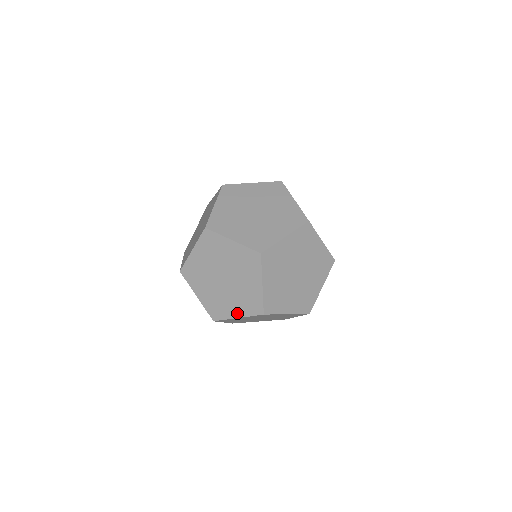
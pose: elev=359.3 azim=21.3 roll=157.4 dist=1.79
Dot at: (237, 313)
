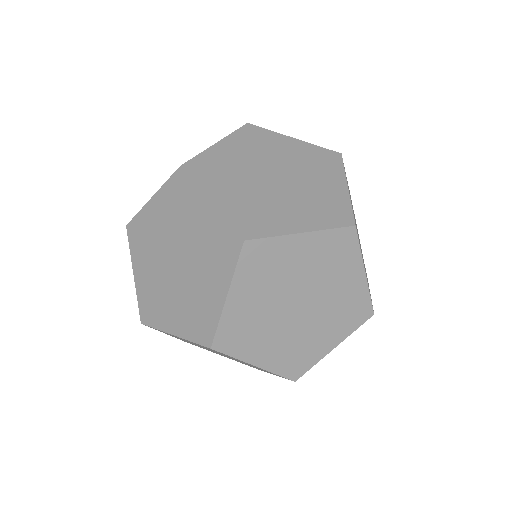
Dot at: occluded
